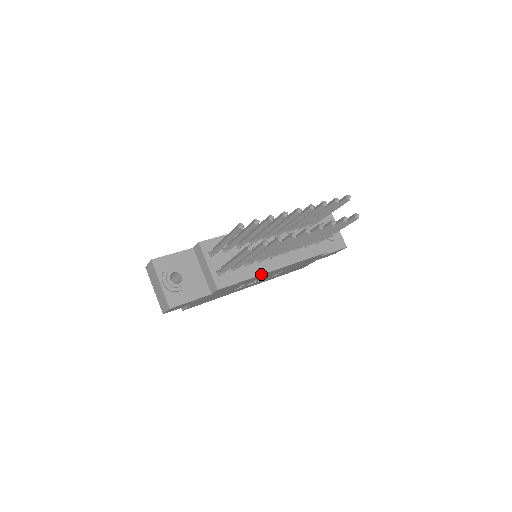
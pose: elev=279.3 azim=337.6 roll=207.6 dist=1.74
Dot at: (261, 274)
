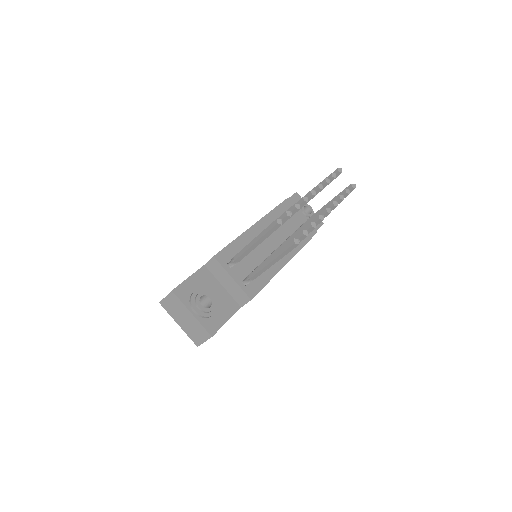
Dot at: (278, 271)
